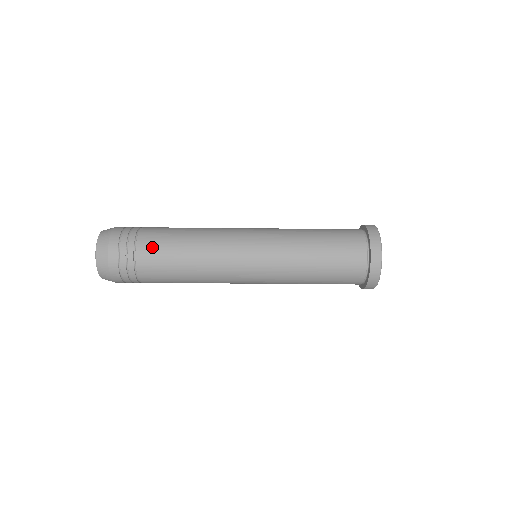
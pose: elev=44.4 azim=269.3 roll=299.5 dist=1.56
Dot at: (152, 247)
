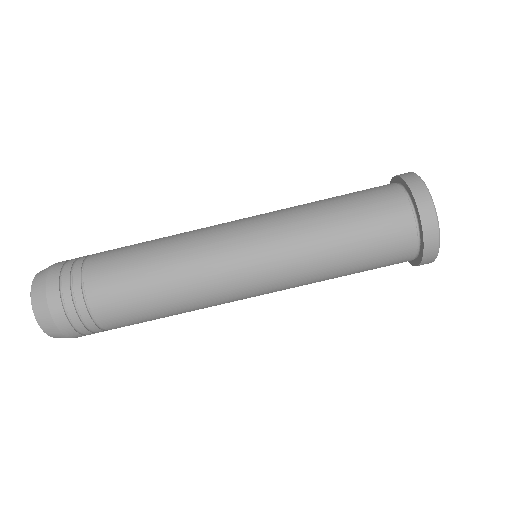
Dot at: (105, 265)
